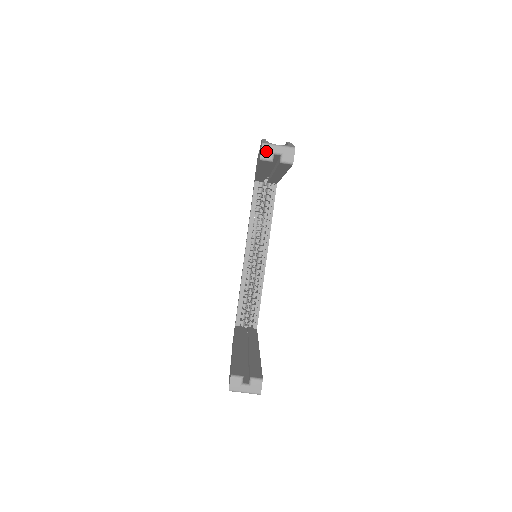
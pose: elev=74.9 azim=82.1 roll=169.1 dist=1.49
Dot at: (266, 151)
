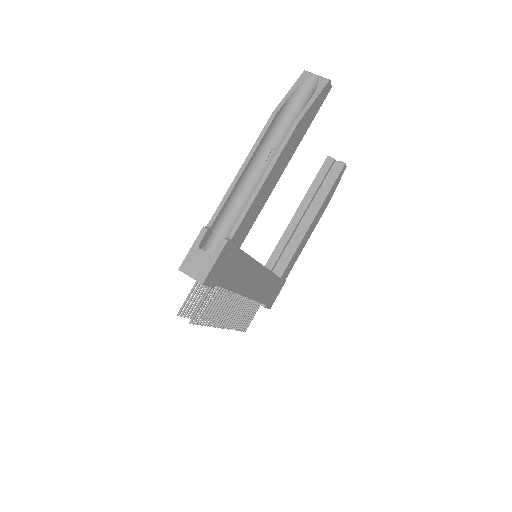
Dot at: occluded
